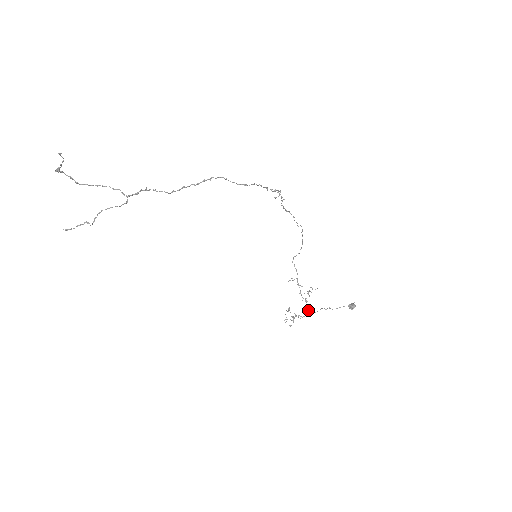
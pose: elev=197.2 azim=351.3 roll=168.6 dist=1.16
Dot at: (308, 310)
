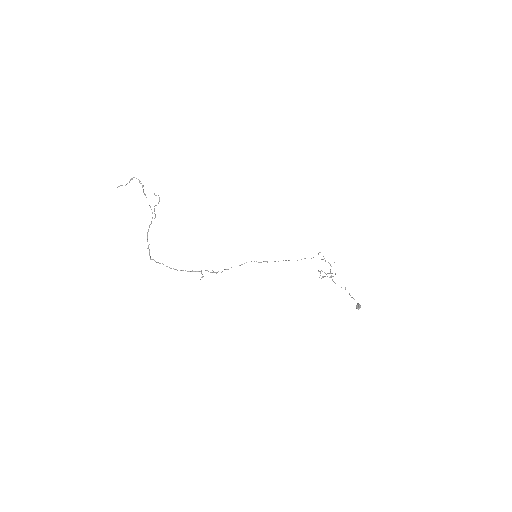
Dot at: (333, 281)
